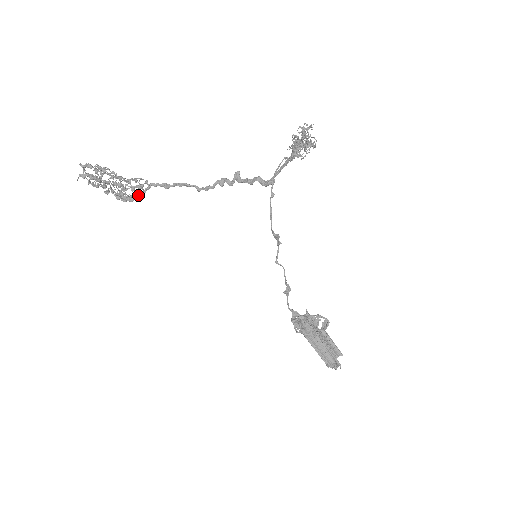
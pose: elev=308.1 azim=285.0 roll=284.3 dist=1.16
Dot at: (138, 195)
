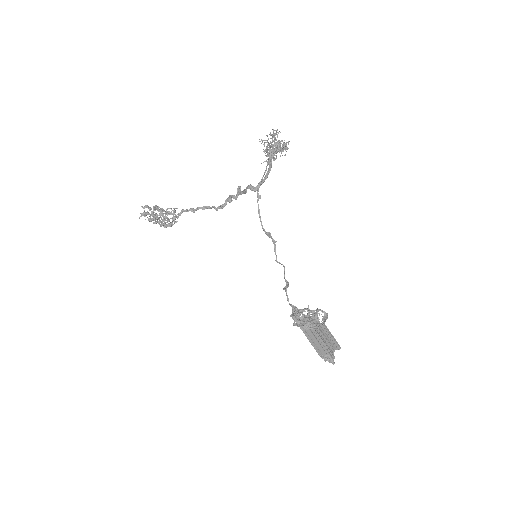
Dot at: (174, 221)
